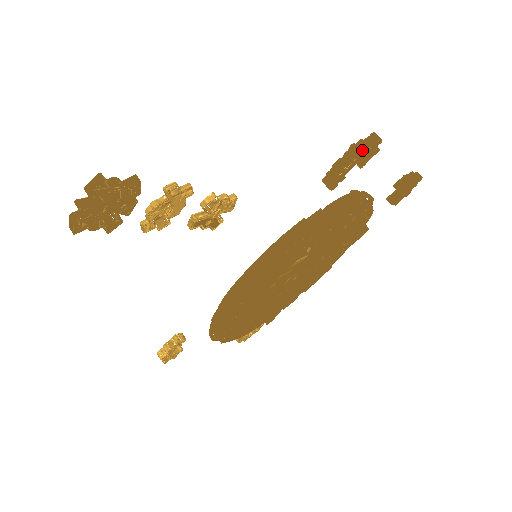
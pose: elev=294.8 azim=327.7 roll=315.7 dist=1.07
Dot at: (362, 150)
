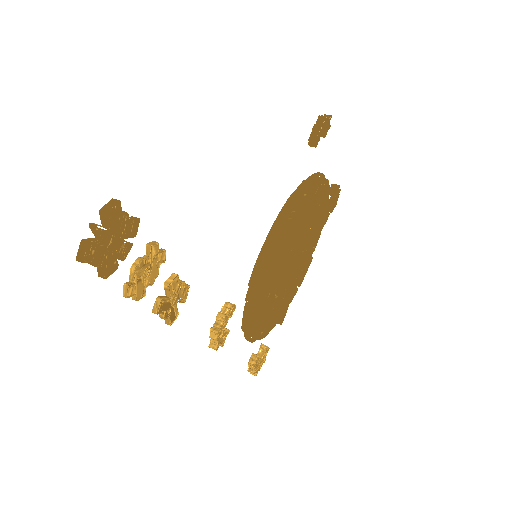
Dot at: (325, 118)
